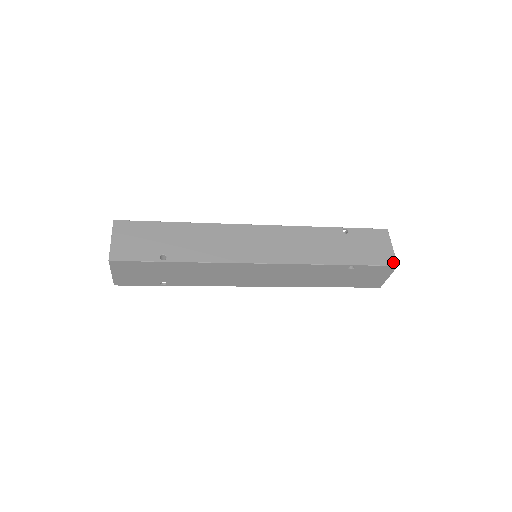
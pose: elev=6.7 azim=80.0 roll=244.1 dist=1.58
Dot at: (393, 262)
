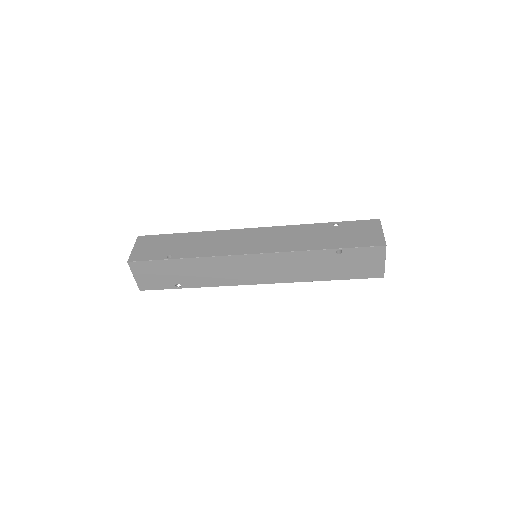
Dot at: (381, 243)
